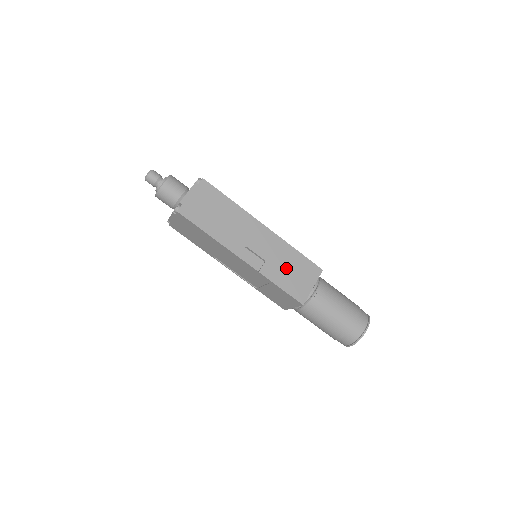
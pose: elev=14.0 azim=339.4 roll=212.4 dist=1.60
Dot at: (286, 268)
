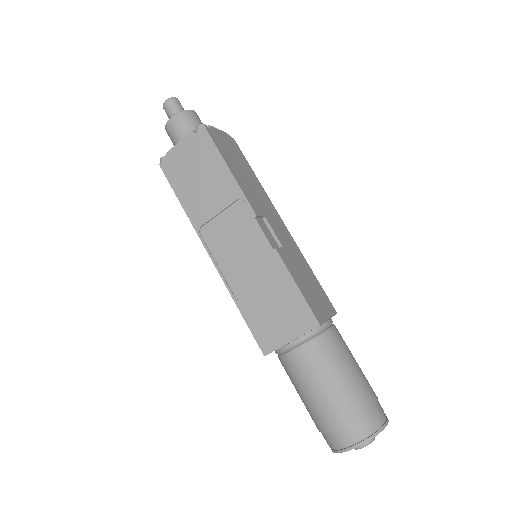
Dot at: (302, 274)
